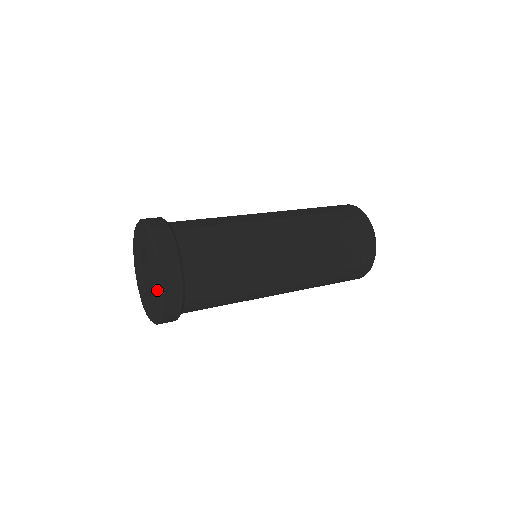
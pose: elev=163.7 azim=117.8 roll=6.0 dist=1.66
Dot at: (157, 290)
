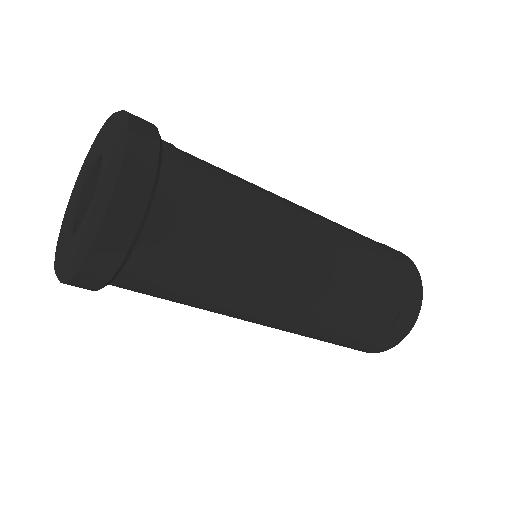
Dot at: (91, 217)
